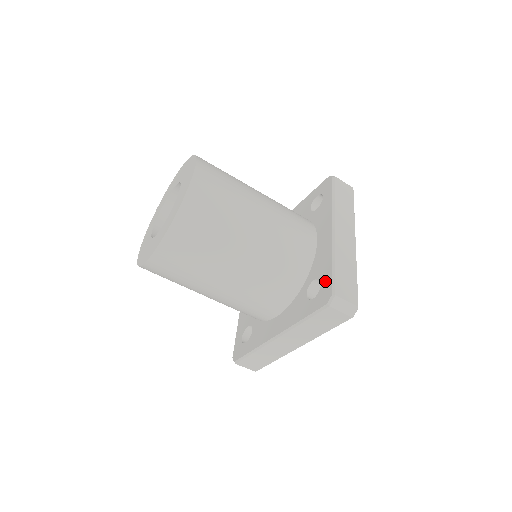
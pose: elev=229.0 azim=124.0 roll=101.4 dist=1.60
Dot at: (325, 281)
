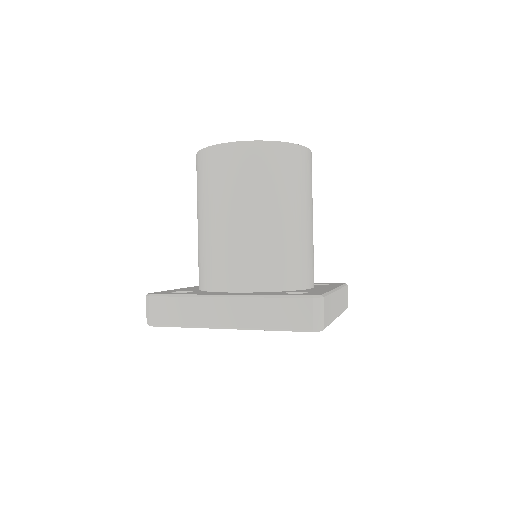
Dot at: (315, 292)
